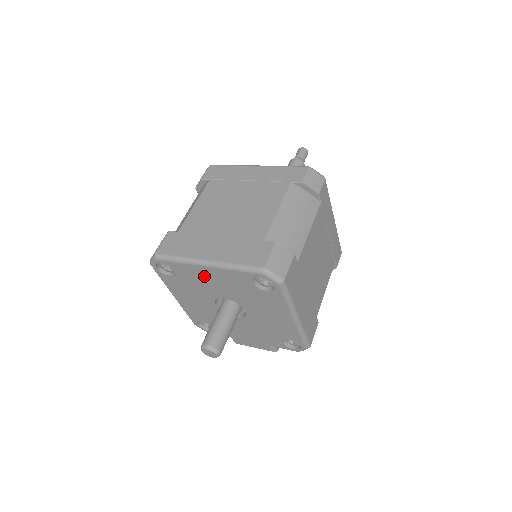
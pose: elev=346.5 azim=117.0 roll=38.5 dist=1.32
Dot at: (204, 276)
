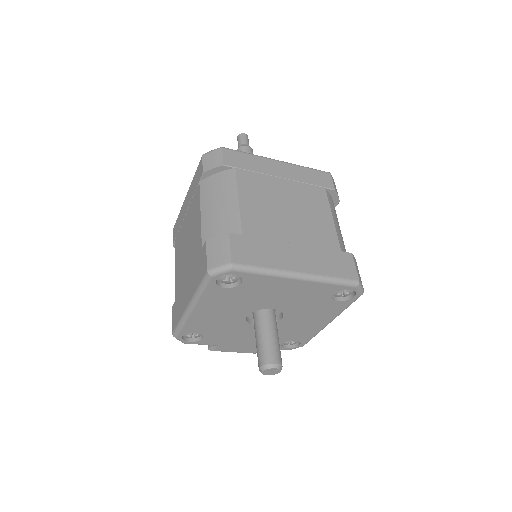
Dot at: (279, 288)
